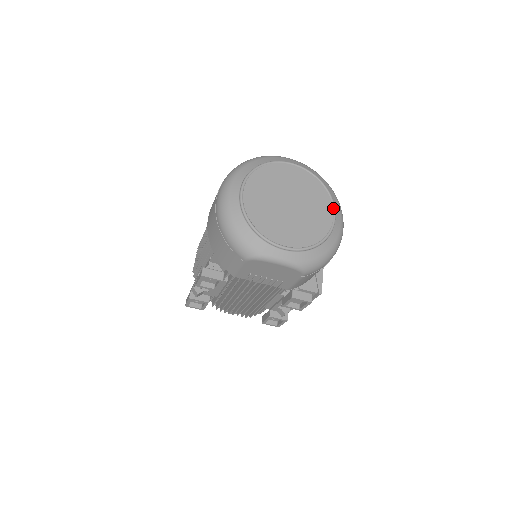
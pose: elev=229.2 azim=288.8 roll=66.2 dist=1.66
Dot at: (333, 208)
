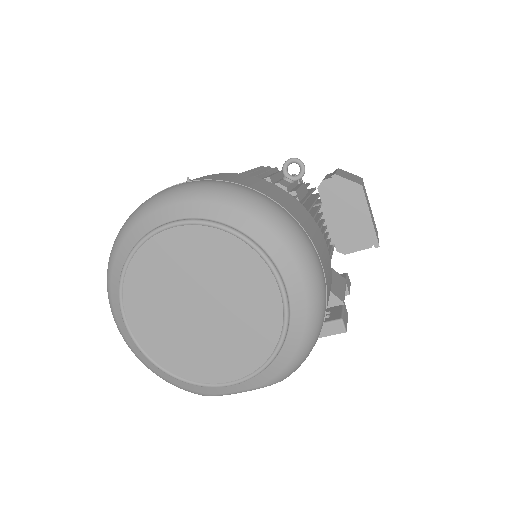
Dot at: (271, 272)
